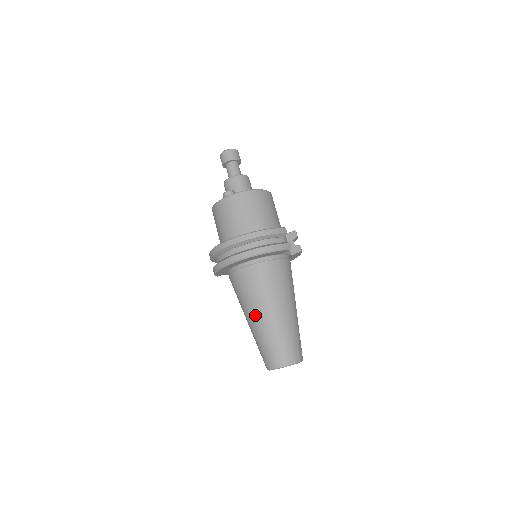
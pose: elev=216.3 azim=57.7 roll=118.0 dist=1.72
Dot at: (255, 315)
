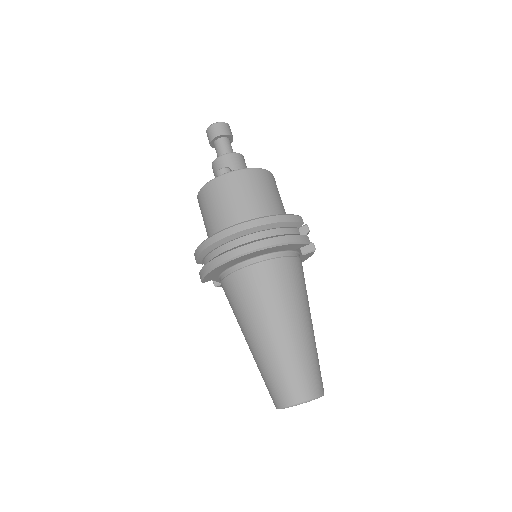
Dot at: (263, 331)
